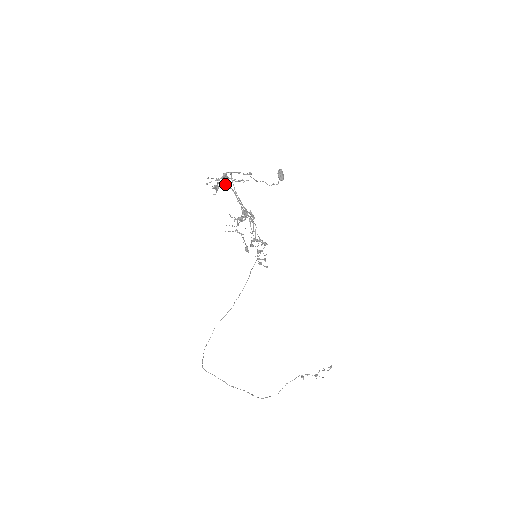
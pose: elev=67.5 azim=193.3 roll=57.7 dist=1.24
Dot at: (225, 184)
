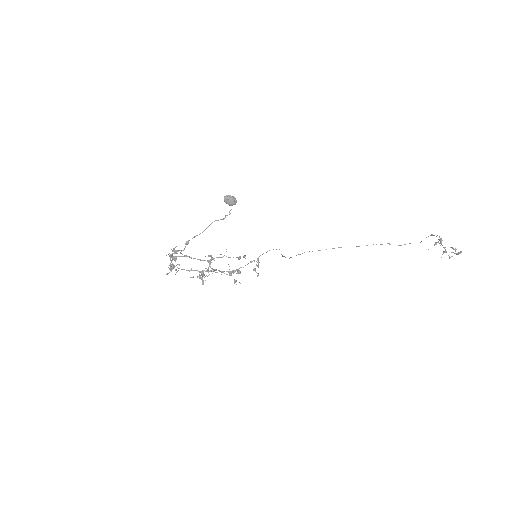
Dot at: (172, 268)
